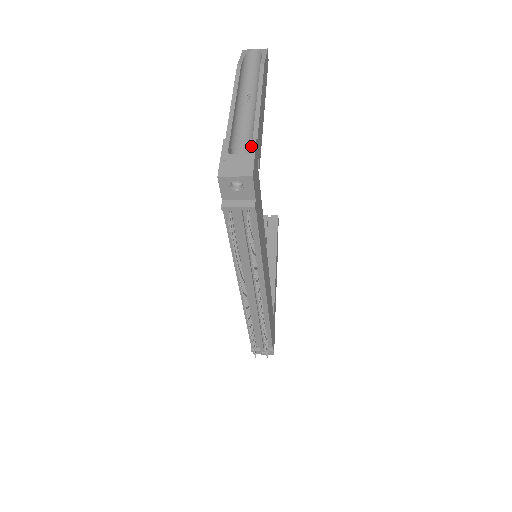
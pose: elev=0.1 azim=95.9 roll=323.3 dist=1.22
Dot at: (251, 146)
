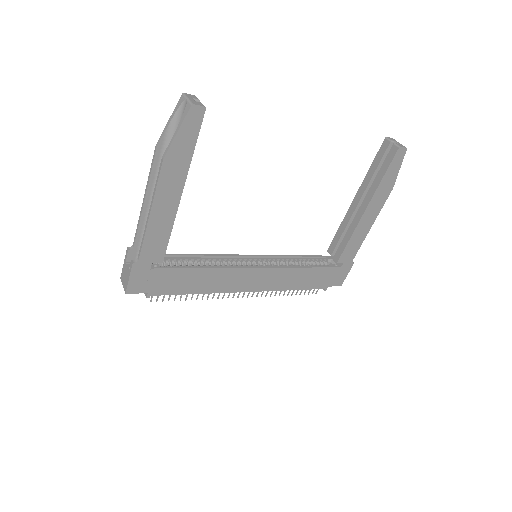
Dot at: (130, 267)
